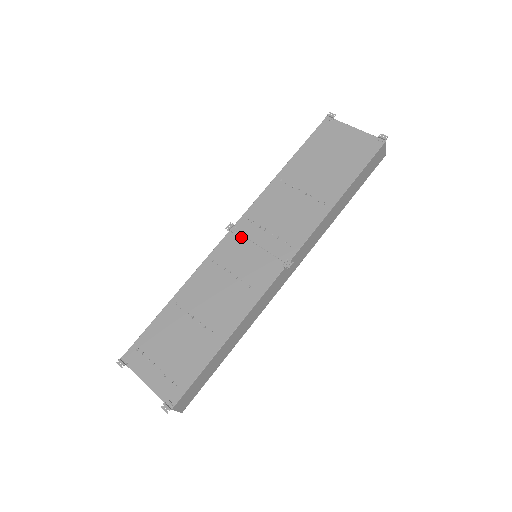
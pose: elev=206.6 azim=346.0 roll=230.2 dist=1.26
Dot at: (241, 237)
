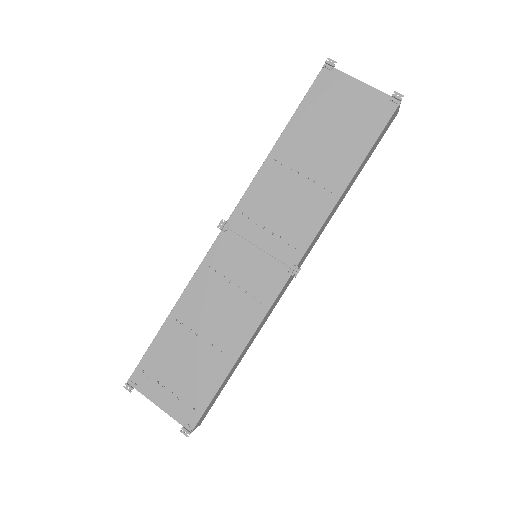
Dot at: (237, 237)
